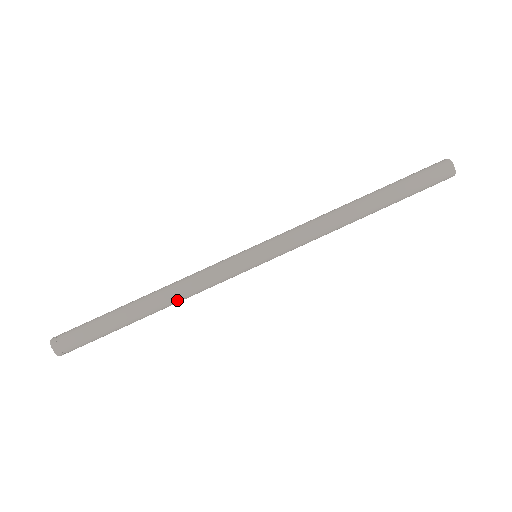
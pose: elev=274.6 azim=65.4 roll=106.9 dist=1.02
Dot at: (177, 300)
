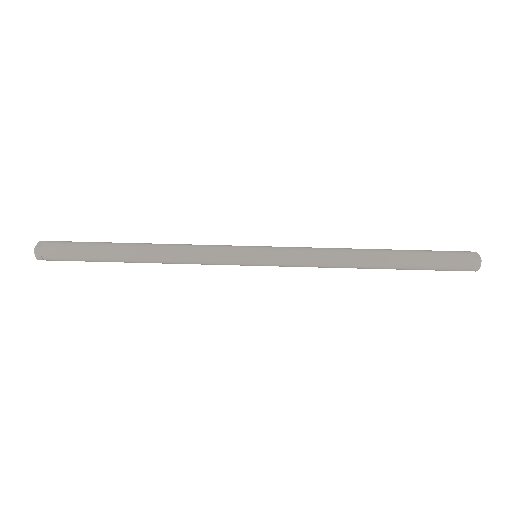
Dot at: (165, 251)
